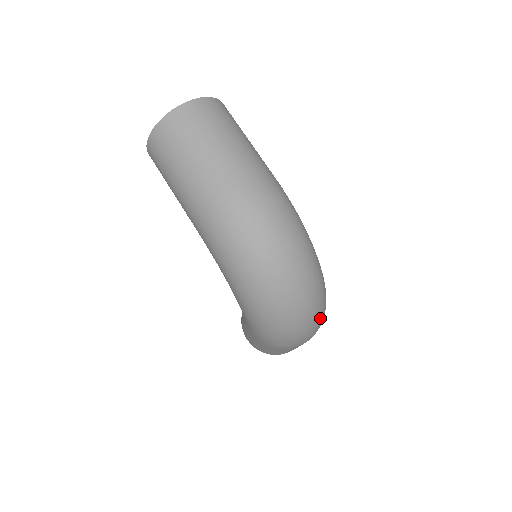
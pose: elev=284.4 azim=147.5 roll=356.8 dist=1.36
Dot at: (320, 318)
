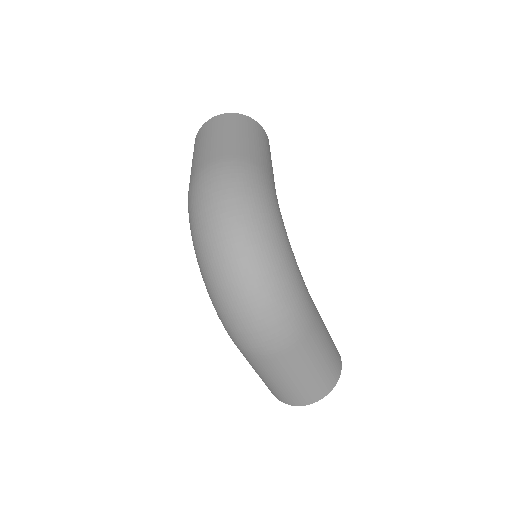
Dot at: (275, 311)
